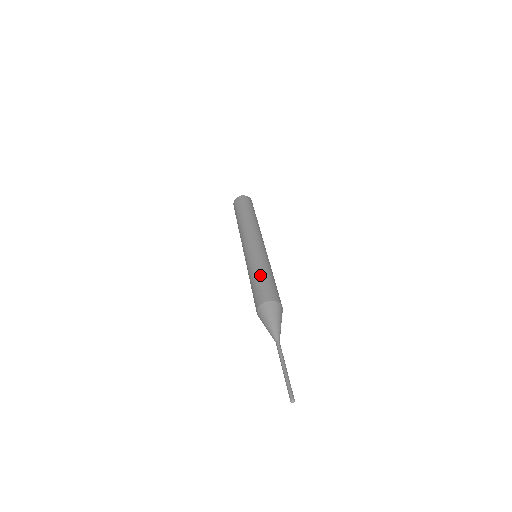
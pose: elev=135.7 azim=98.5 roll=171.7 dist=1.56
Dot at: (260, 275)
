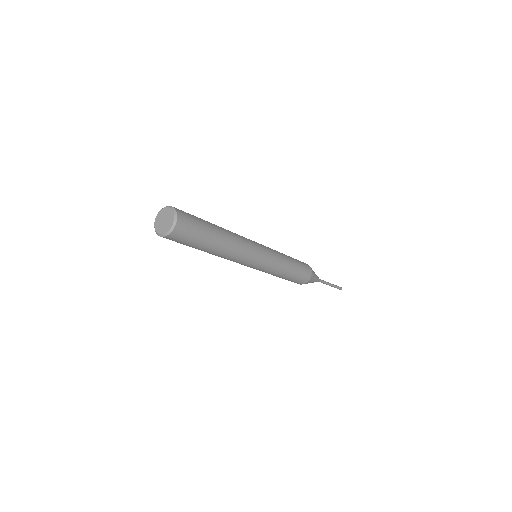
Dot at: (289, 275)
